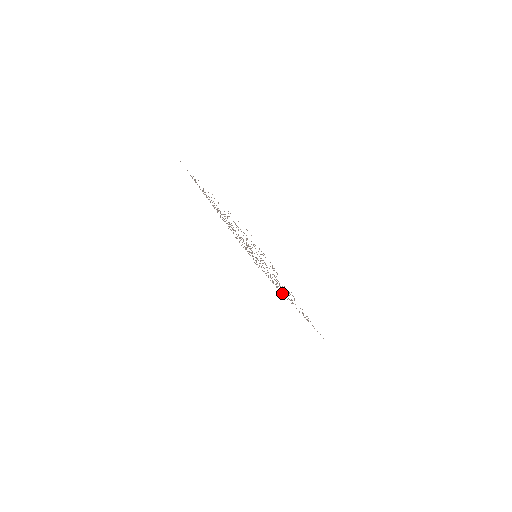
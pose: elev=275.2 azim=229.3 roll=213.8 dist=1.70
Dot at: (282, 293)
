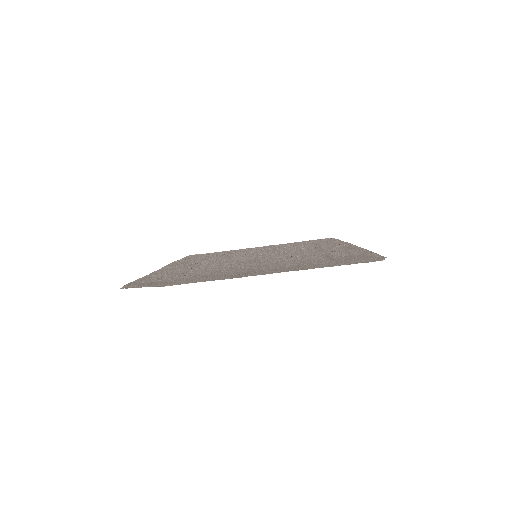
Dot at: occluded
